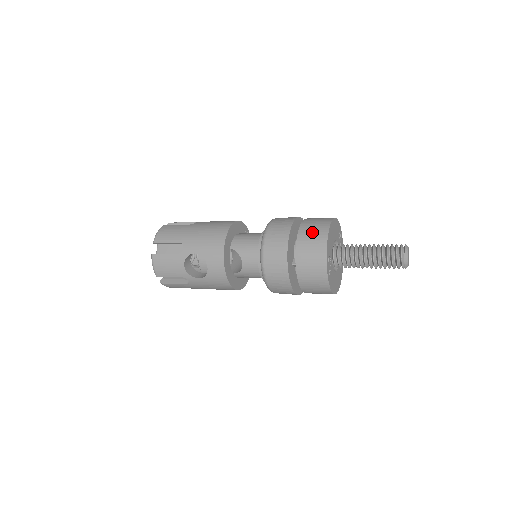
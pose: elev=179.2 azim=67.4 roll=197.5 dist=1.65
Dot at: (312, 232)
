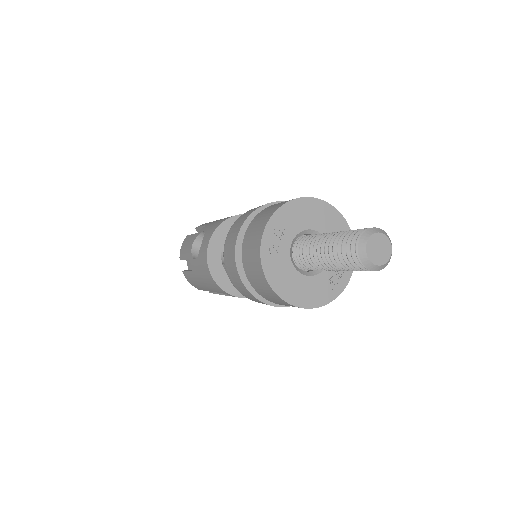
Dot at: occluded
